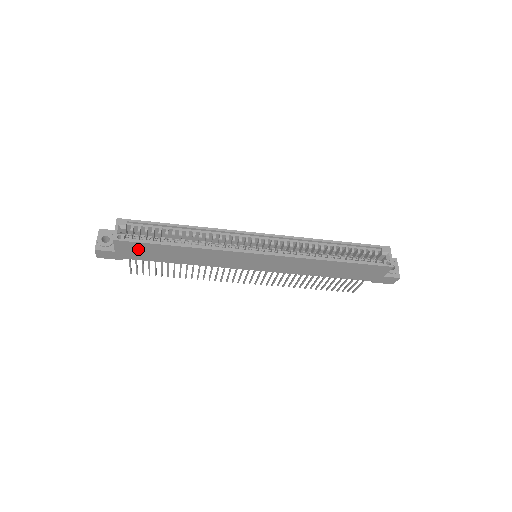
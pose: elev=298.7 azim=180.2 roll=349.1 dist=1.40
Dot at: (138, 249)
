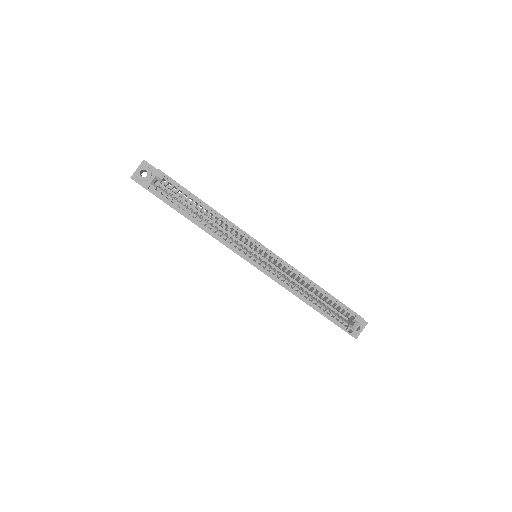
Dot at: occluded
